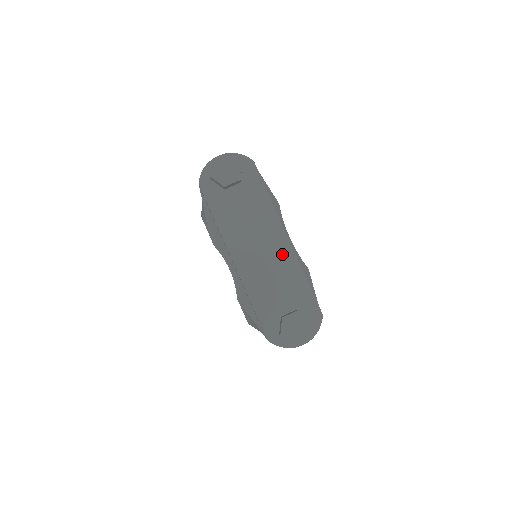
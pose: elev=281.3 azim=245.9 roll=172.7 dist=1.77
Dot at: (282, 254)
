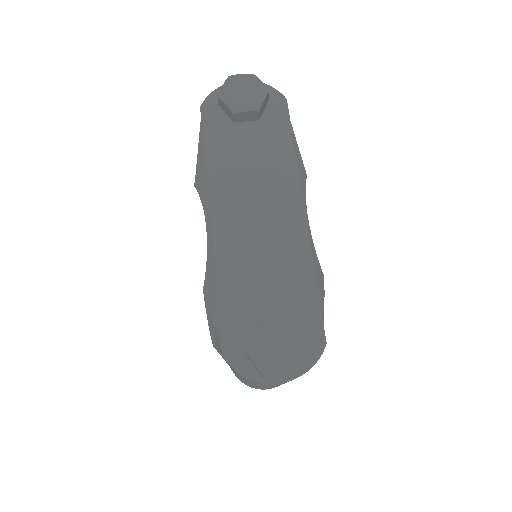
Dot at: (288, 231)
